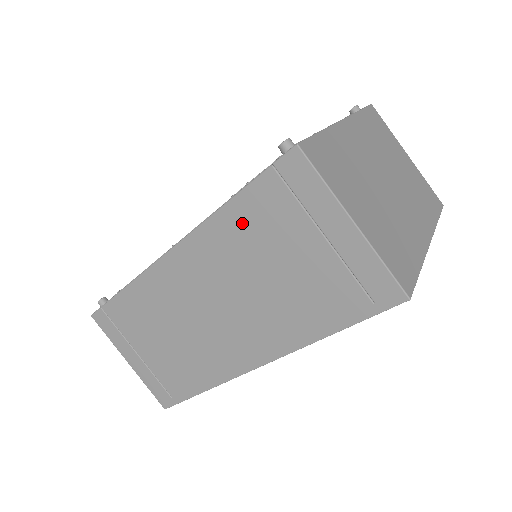
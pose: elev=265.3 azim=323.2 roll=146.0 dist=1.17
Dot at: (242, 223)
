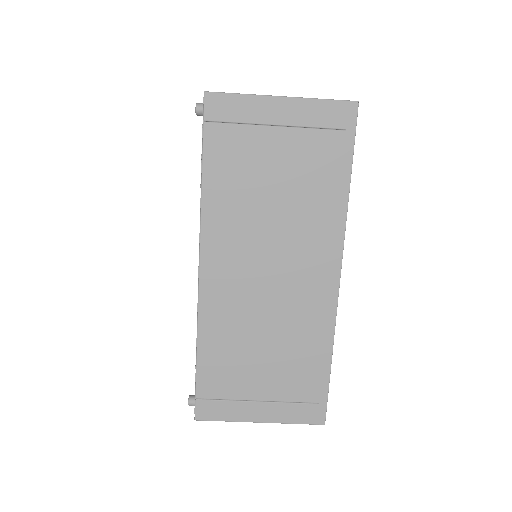
Dot at: (224, 183)
